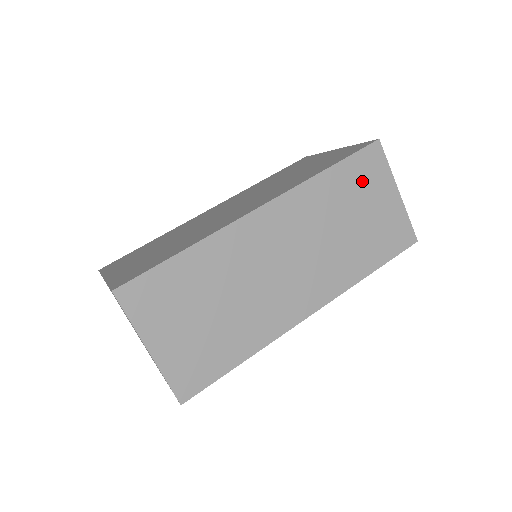
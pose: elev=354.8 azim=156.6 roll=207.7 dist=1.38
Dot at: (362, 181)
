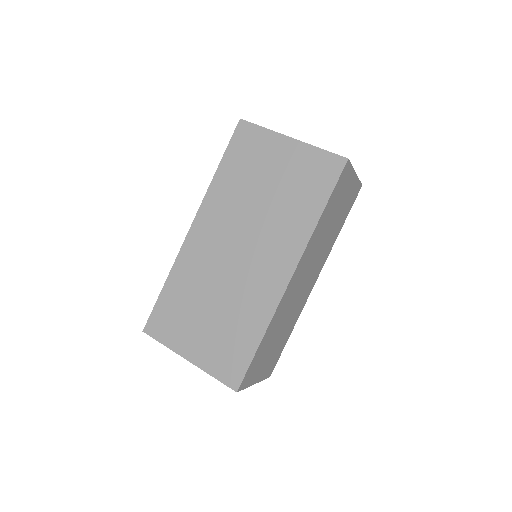
Dot at: (338, 195)
